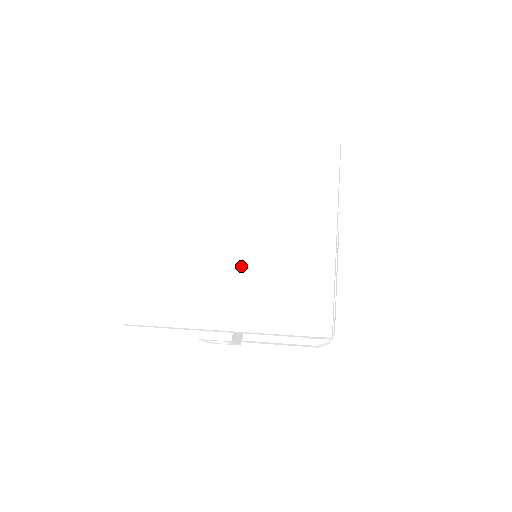
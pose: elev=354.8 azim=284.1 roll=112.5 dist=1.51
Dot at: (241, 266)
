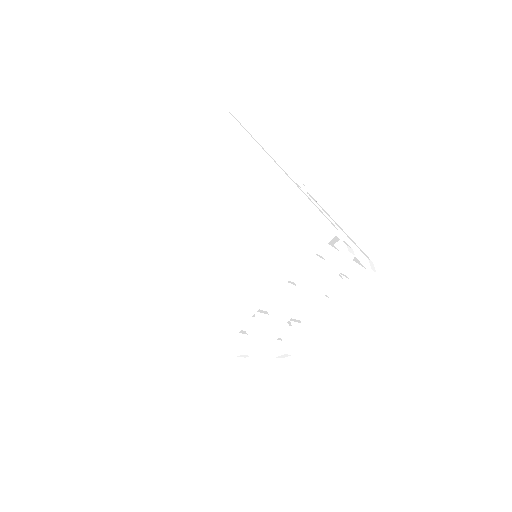
Dot at: (191, 267)
